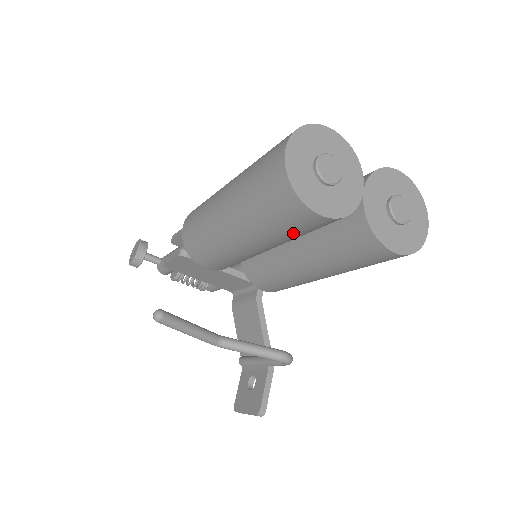
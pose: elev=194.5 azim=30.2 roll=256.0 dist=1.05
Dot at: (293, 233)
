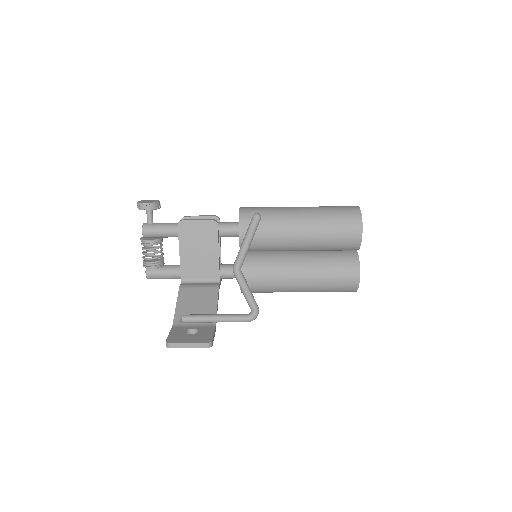
Dot at: (335, 238)
